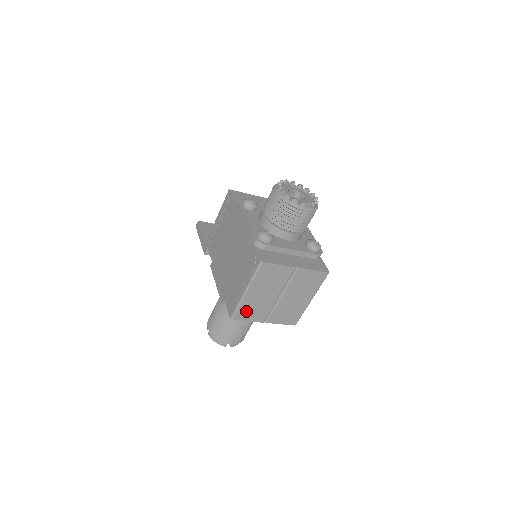
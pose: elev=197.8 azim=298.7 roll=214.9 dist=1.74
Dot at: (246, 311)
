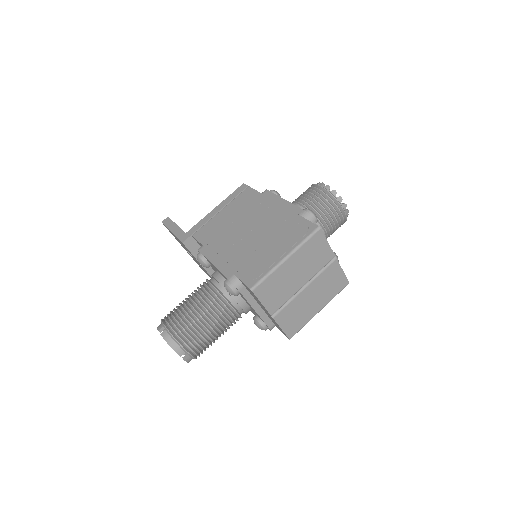
Dot at: (270, 287)
